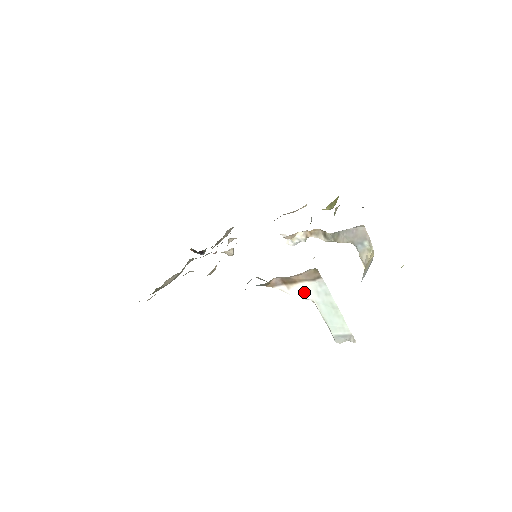
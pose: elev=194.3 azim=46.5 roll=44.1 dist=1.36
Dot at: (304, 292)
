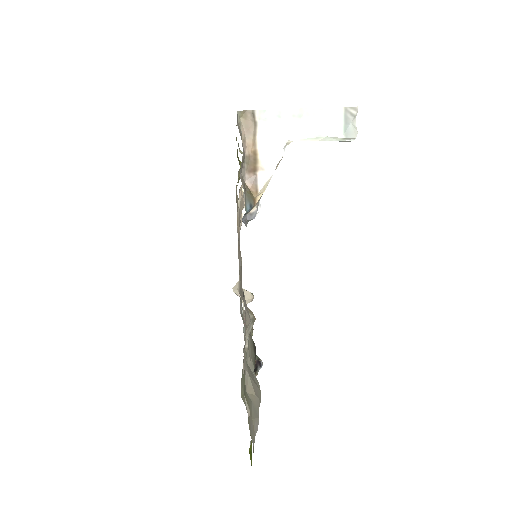
Dot at: (272, 149)
